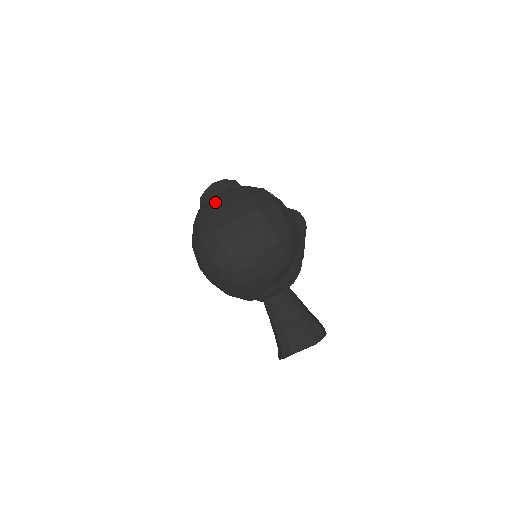
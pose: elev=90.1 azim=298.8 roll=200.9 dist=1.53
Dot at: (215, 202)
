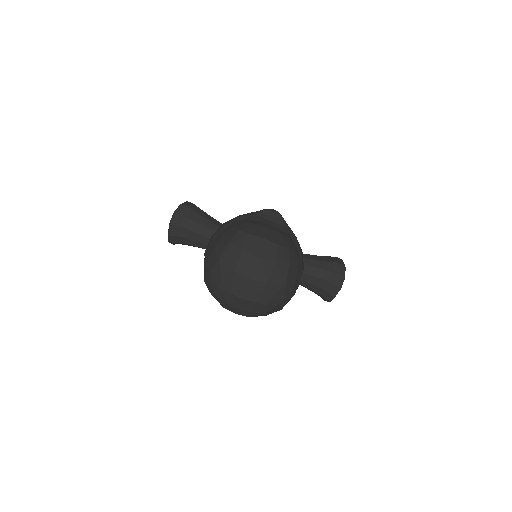
Dot at: (218, 275)
